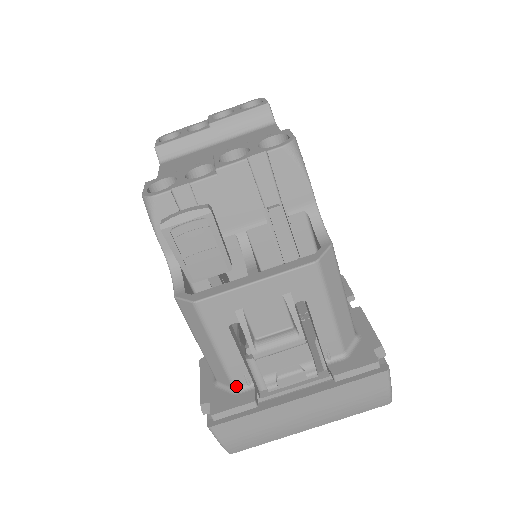
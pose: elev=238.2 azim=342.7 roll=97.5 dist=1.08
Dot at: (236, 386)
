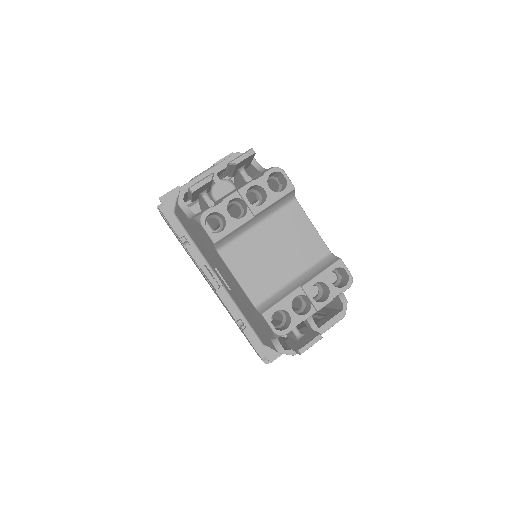
Dot at: occluded
